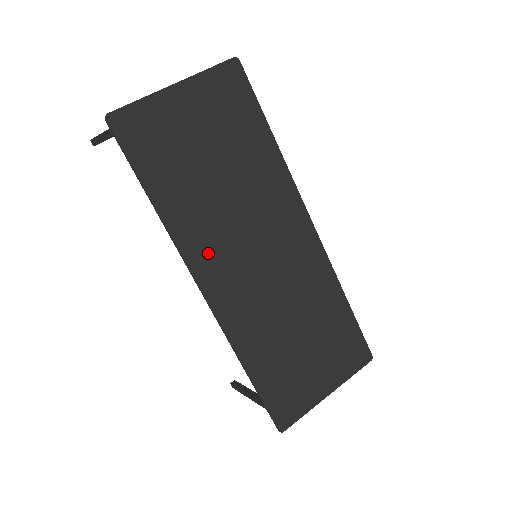
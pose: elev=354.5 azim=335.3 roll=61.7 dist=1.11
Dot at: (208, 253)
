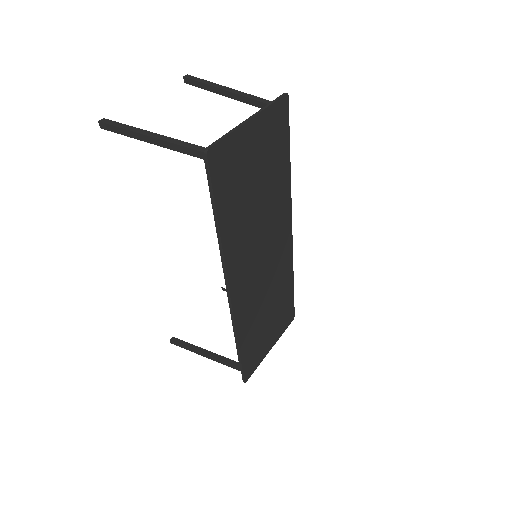
Dot at: (239, 262)
